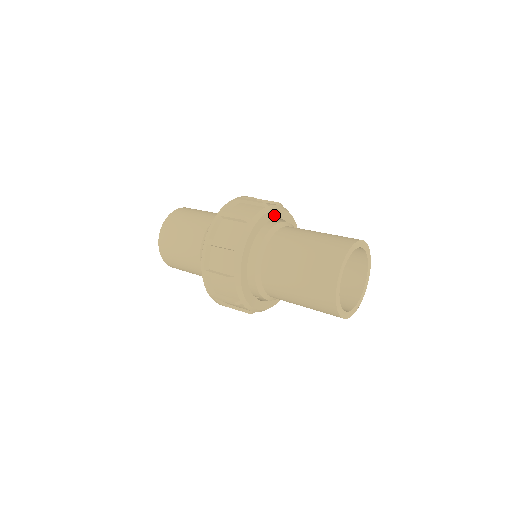
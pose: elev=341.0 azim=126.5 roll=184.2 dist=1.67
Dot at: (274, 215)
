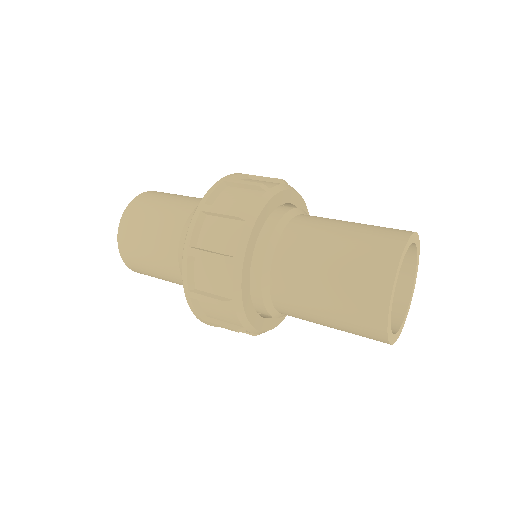
Dot at: (278, 201)
